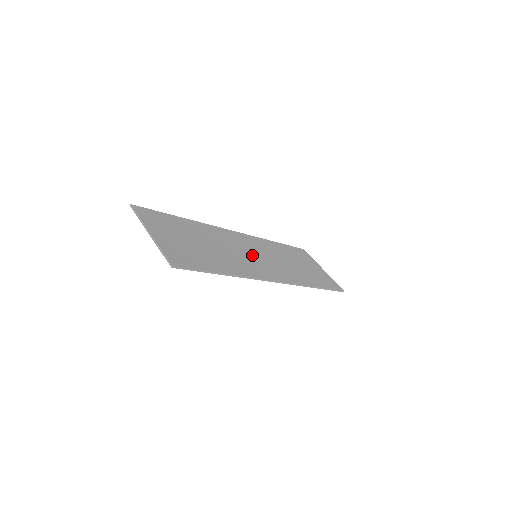
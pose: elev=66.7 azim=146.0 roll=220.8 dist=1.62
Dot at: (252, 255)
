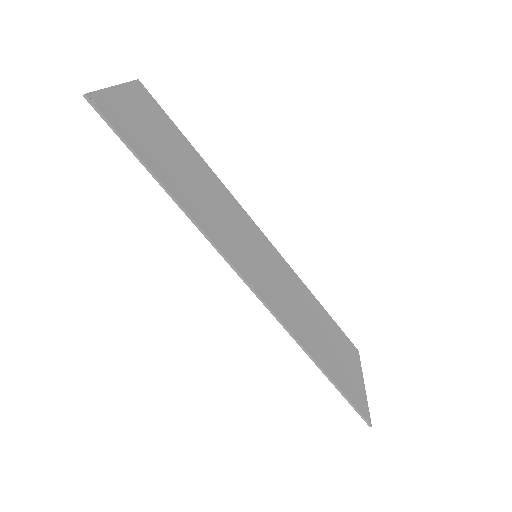
Dot at: (249, 247)
